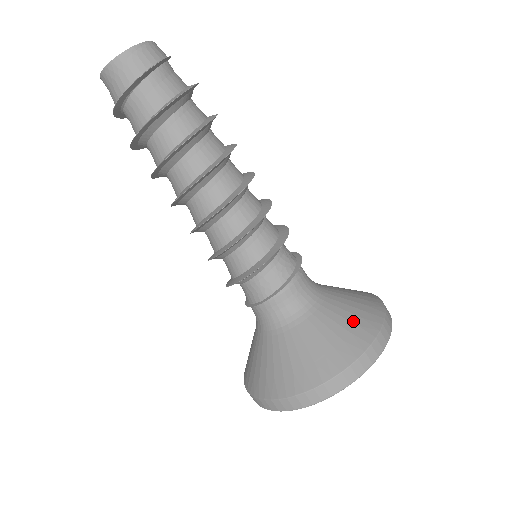
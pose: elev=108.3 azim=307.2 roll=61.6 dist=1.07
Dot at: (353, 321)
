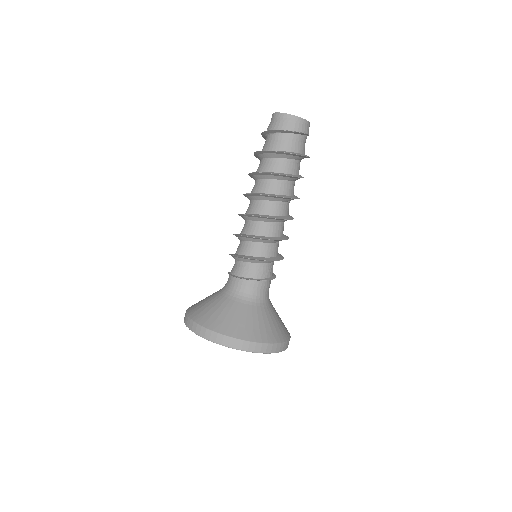
Dot at: (266, 327)
